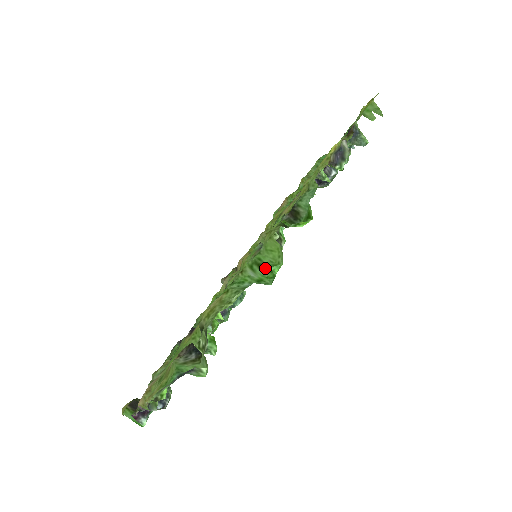
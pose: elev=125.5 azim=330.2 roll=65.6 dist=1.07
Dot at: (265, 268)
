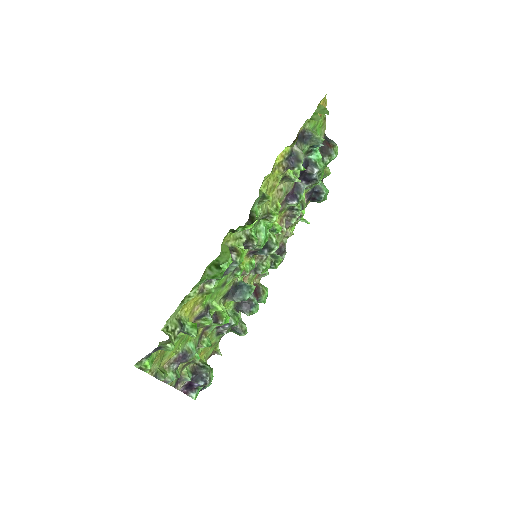
Dot at: (220, 267)
